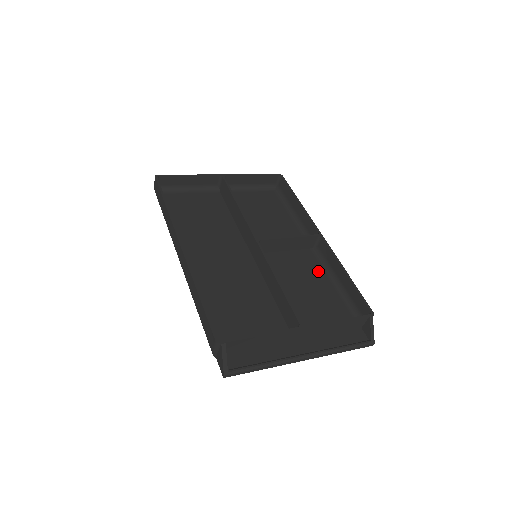
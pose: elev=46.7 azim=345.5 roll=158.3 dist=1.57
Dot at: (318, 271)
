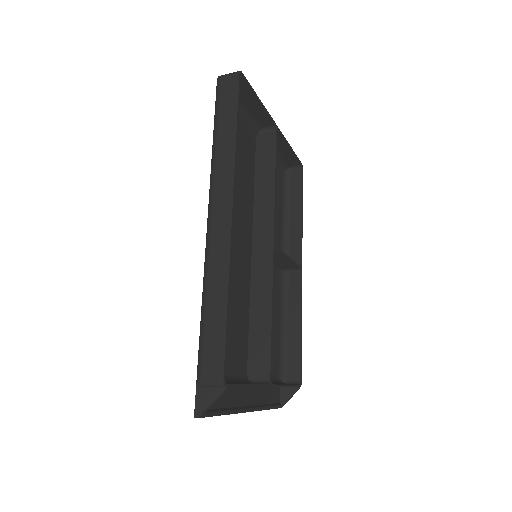
Dot at: (278, 301)
